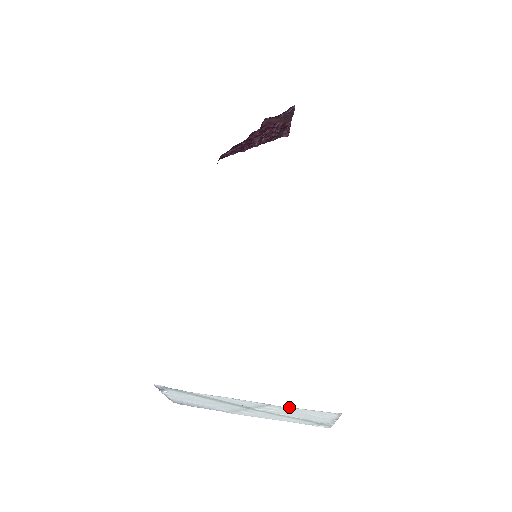
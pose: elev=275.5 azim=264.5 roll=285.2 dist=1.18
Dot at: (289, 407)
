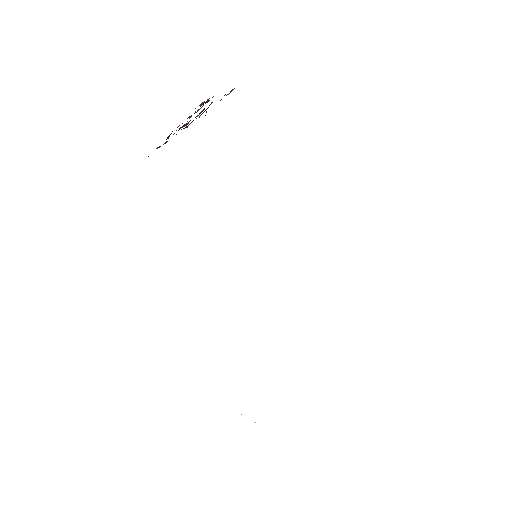
Dot at: occluded
